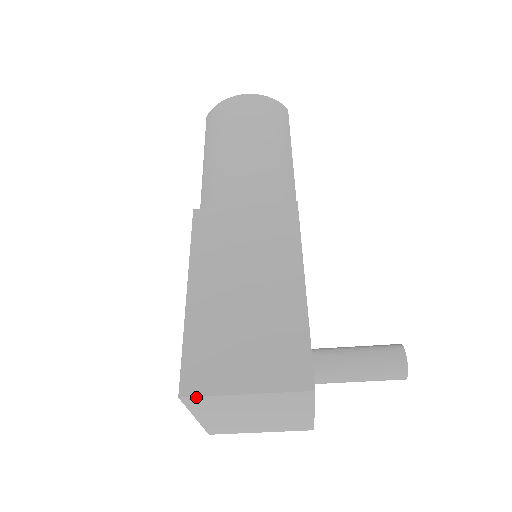
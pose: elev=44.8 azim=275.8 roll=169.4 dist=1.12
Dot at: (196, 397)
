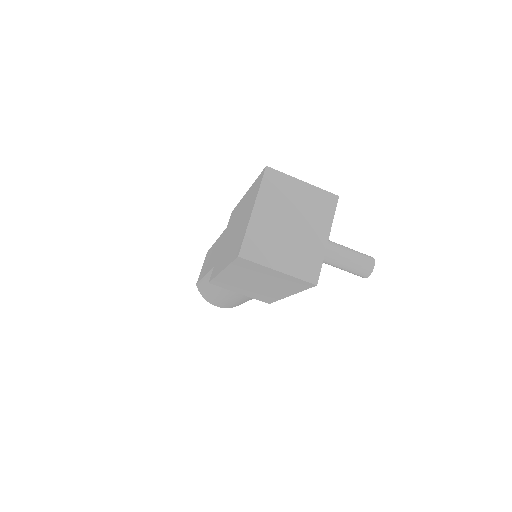
Dot at: (276, 171)
